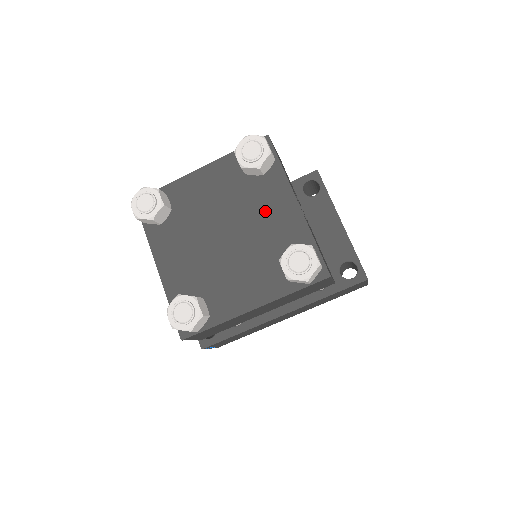
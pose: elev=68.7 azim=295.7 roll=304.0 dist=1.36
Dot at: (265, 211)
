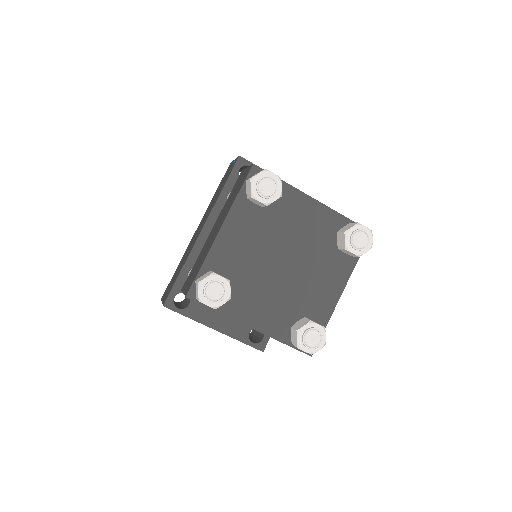
Dot at: (297, 223)
